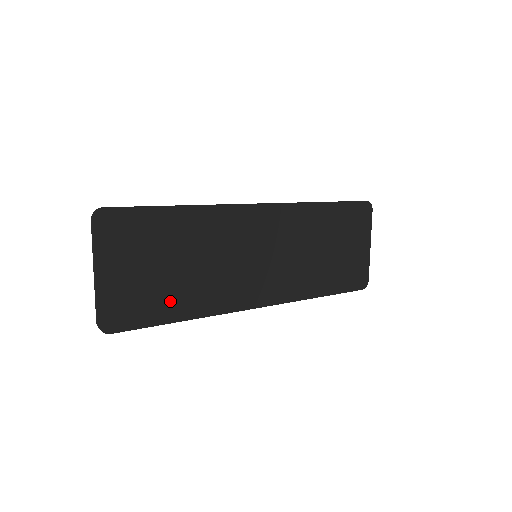
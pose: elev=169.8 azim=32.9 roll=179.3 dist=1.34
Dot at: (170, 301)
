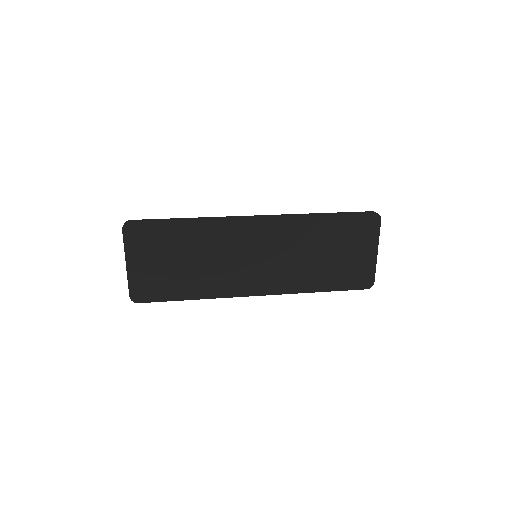
Dot at: (181, 285)
